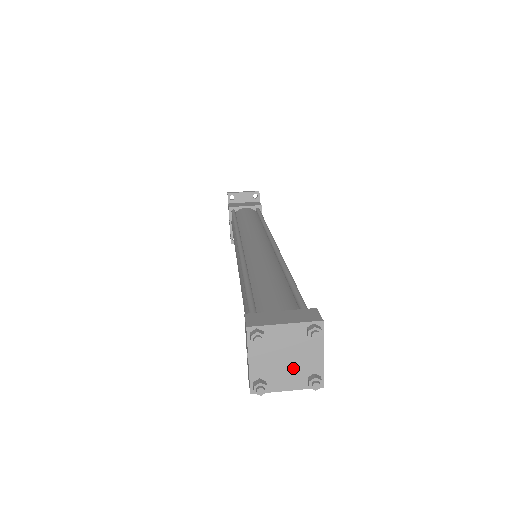
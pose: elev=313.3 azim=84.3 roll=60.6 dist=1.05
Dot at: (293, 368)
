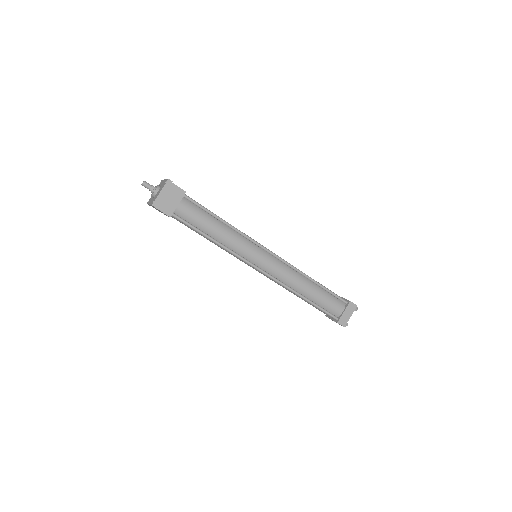
Dot at: occluded
